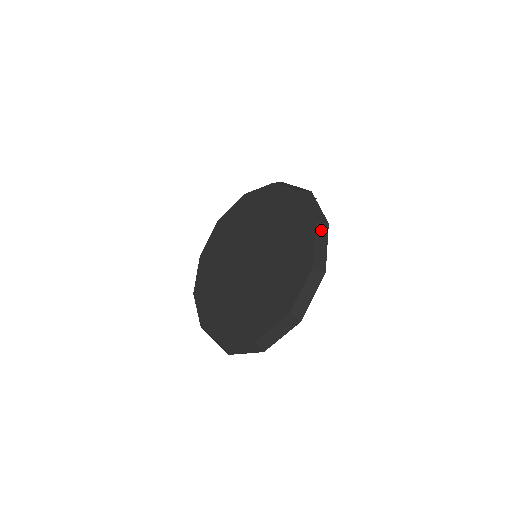
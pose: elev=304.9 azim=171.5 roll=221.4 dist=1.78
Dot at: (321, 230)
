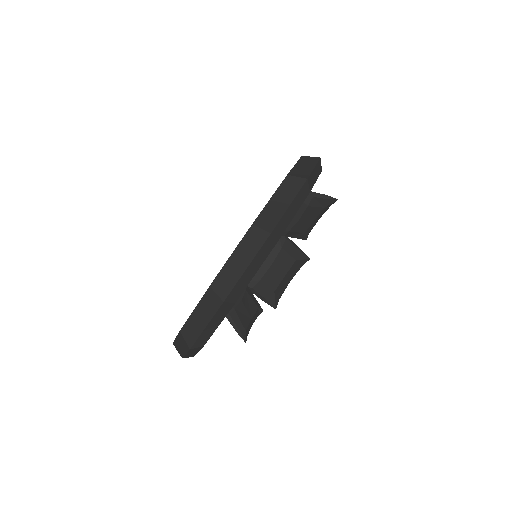
Dot at: (308, 159)
